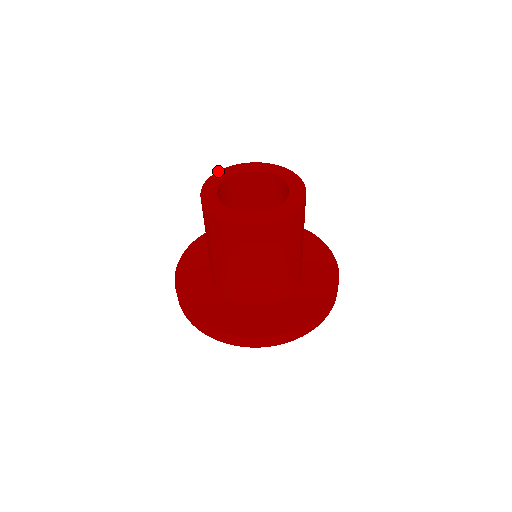
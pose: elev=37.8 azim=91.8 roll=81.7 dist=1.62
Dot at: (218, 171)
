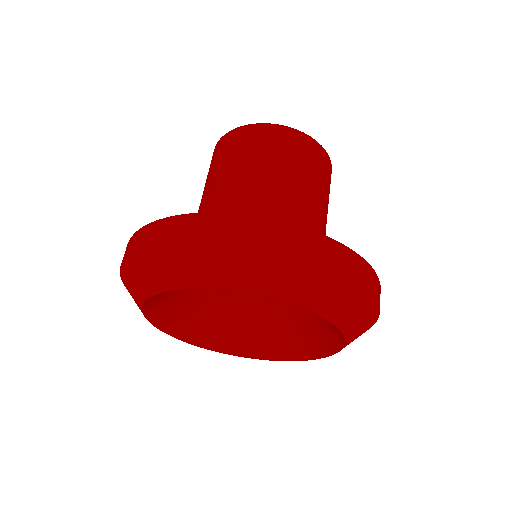
Dot at: occluded
